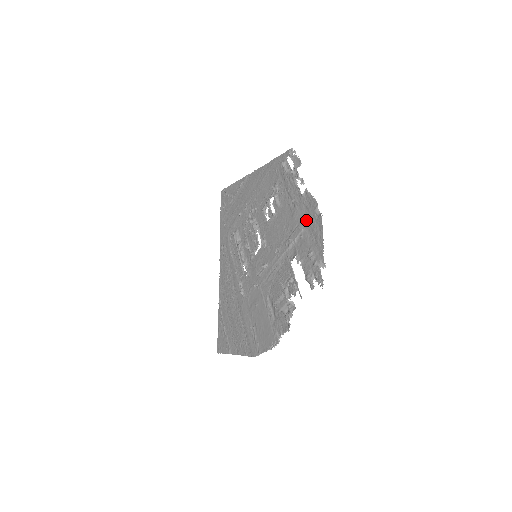
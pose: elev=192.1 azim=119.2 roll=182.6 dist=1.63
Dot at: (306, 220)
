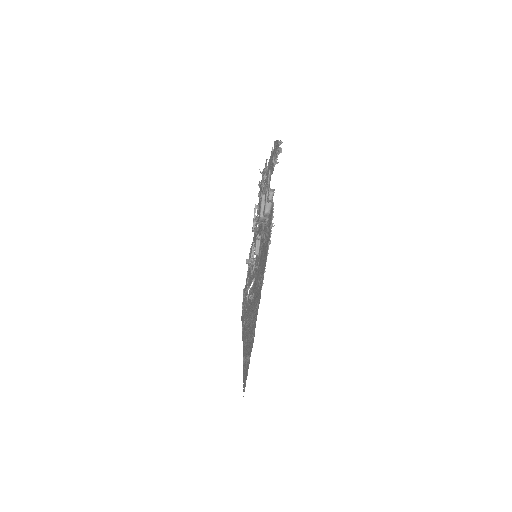
Dot at: occluded
